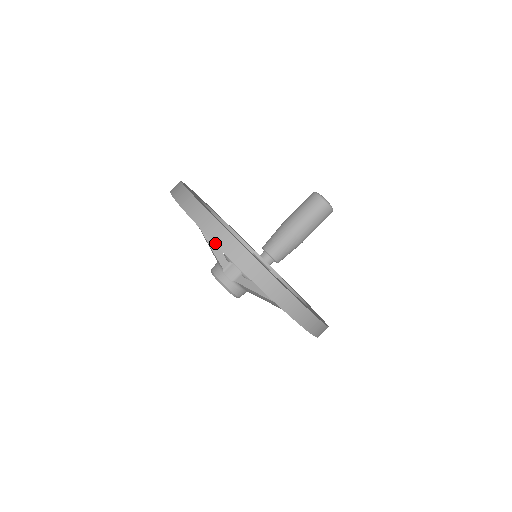
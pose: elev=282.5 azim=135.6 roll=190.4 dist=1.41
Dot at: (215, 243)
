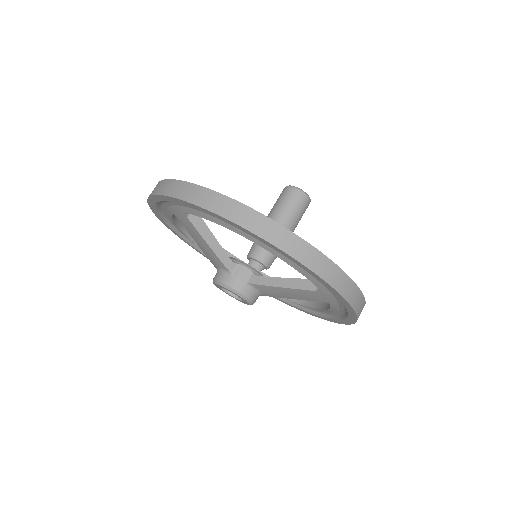
Dot at: (238, 224)
